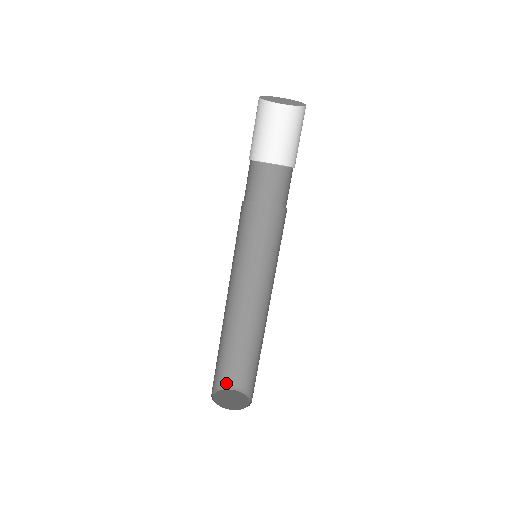
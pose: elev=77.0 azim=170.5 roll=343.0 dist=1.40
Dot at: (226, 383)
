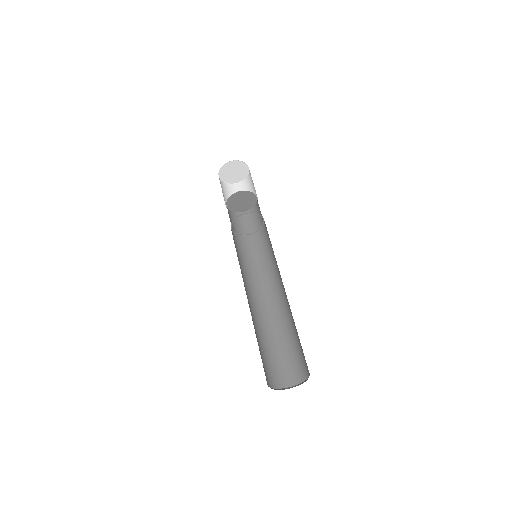
Dot at: (275, 385)
